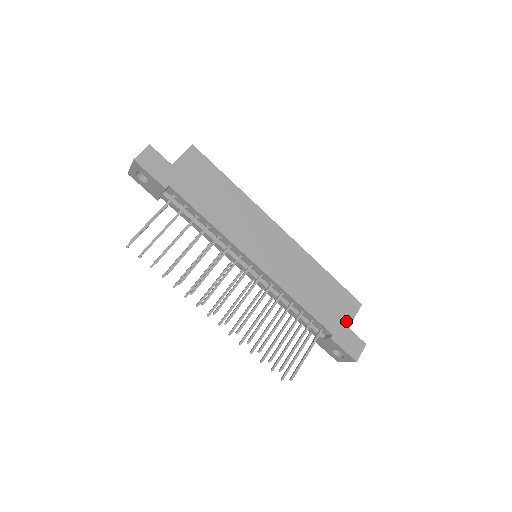
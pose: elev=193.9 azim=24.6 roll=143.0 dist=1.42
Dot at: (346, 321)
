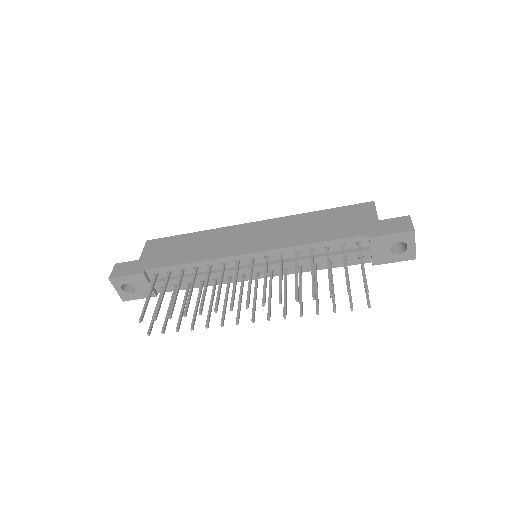
Dot at: (371, 219)
